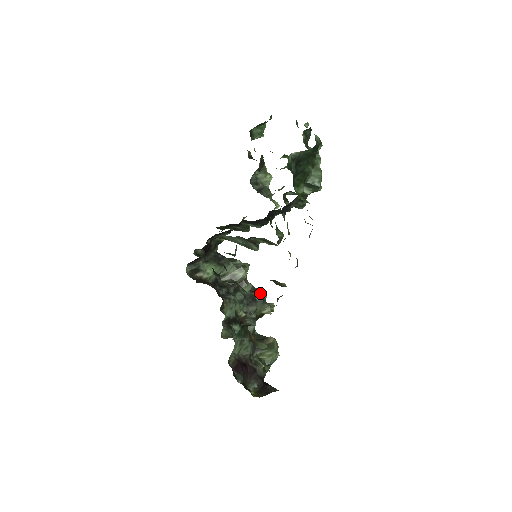
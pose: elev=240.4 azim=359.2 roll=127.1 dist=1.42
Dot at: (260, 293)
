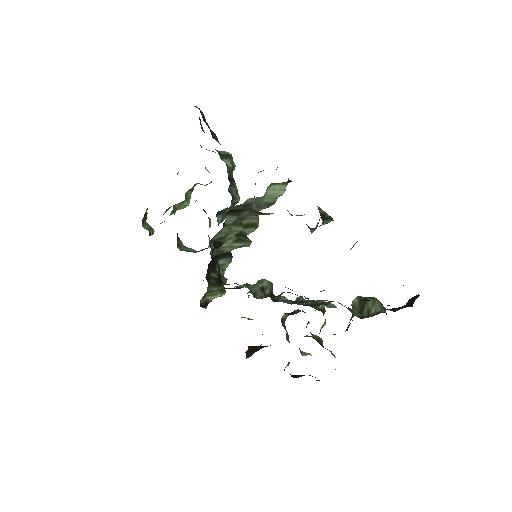
Dot at: (297, 298)
